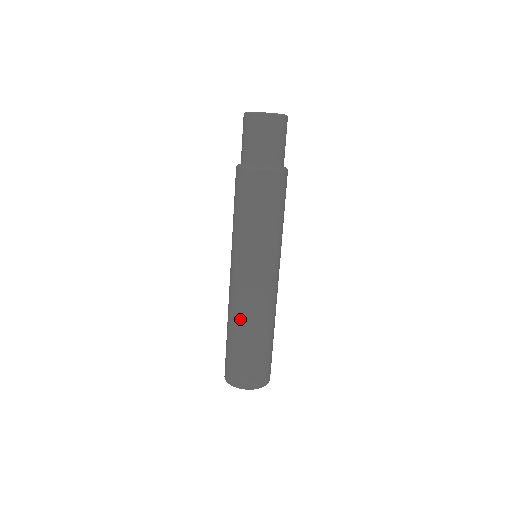
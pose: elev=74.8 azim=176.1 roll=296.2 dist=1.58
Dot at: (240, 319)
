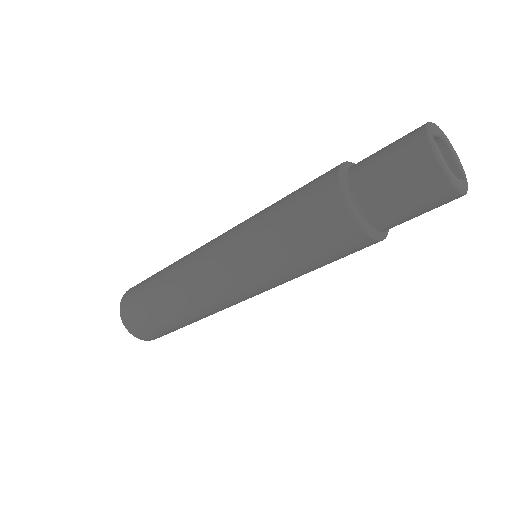
Dot at: occluded
